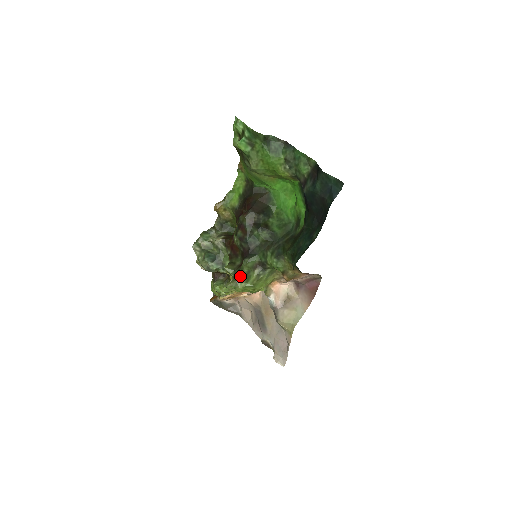
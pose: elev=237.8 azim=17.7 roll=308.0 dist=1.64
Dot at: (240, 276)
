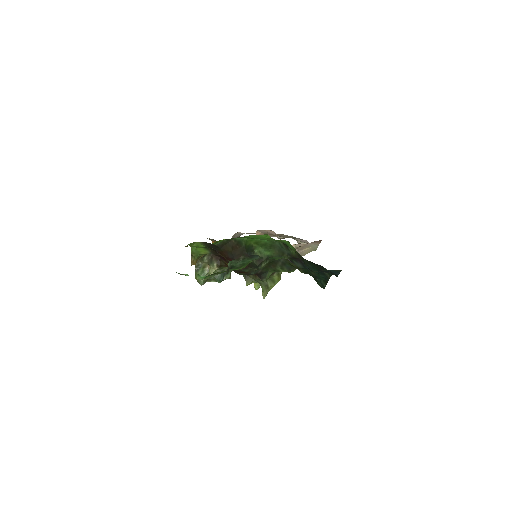
Dot at: (265, 284)
